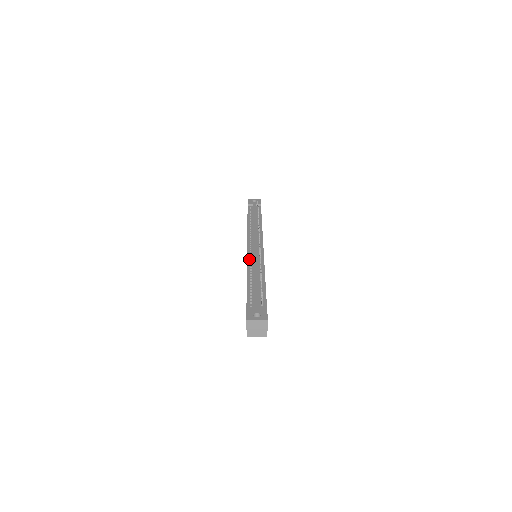
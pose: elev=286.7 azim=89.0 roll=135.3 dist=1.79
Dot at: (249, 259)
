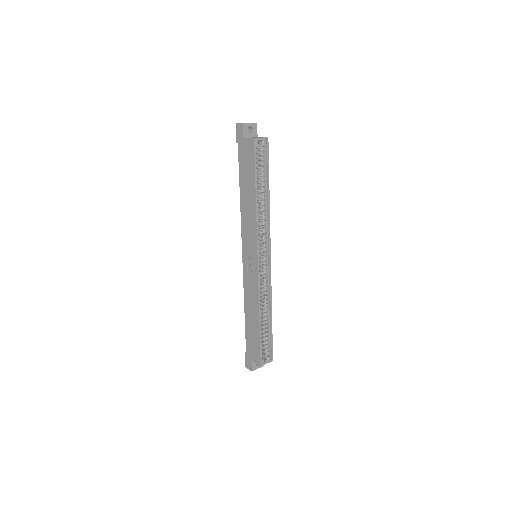
Dot at: (243, 229)
